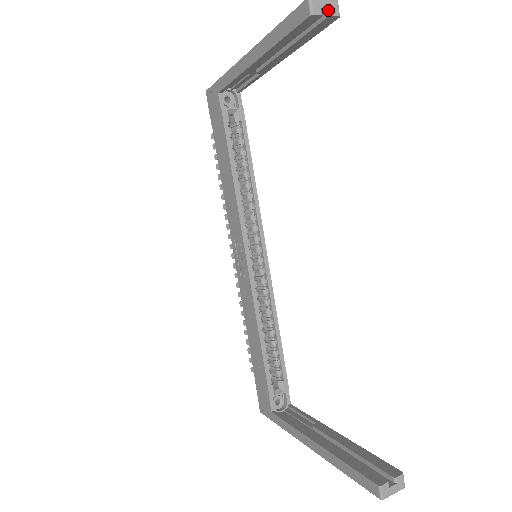
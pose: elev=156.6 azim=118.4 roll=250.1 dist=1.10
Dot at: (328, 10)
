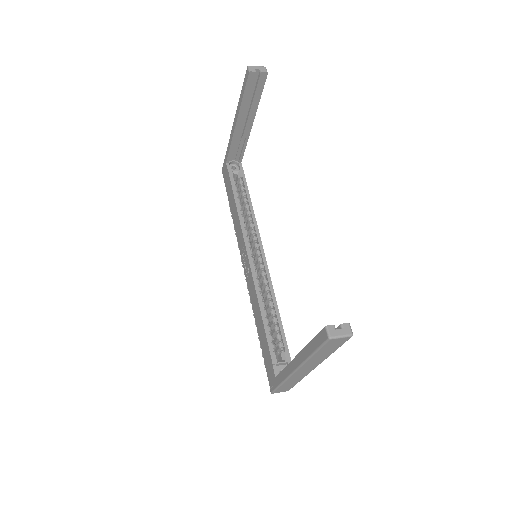
Dot at: (260, 71)
